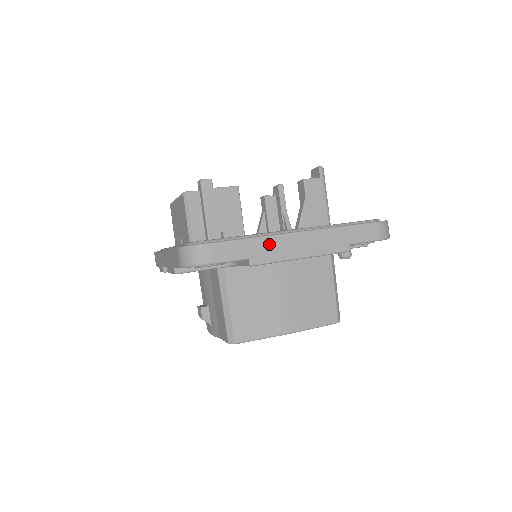
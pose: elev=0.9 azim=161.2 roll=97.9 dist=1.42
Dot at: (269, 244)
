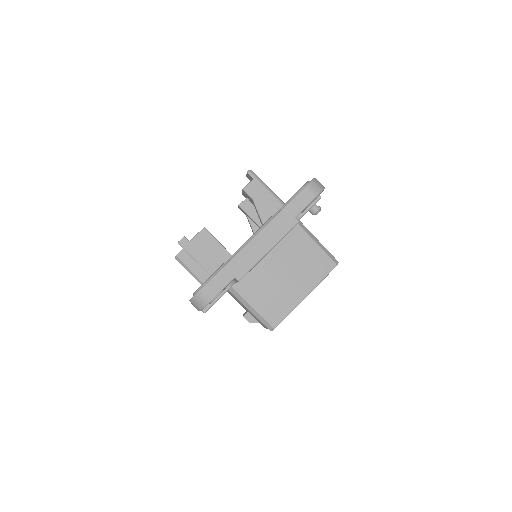
Dot at: (241, 259)
